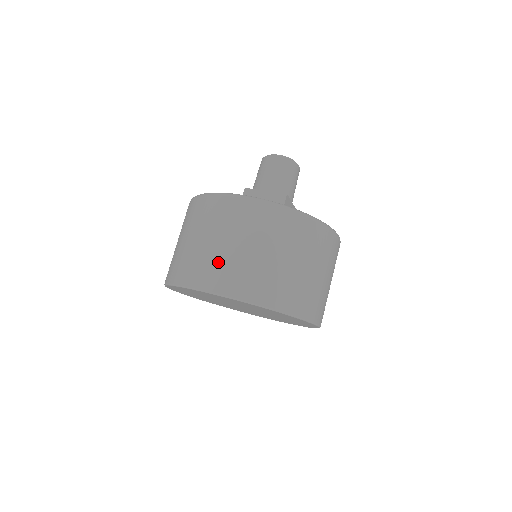
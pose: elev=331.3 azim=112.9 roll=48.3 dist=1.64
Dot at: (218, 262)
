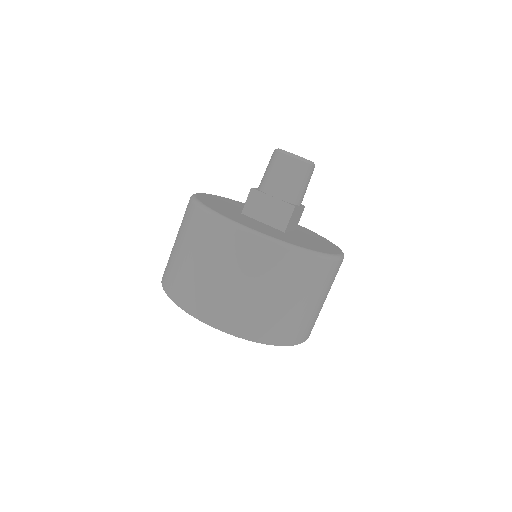
Dot at: (213, 294)
